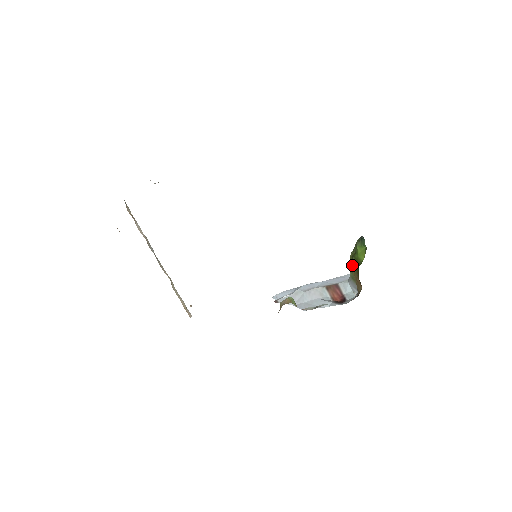
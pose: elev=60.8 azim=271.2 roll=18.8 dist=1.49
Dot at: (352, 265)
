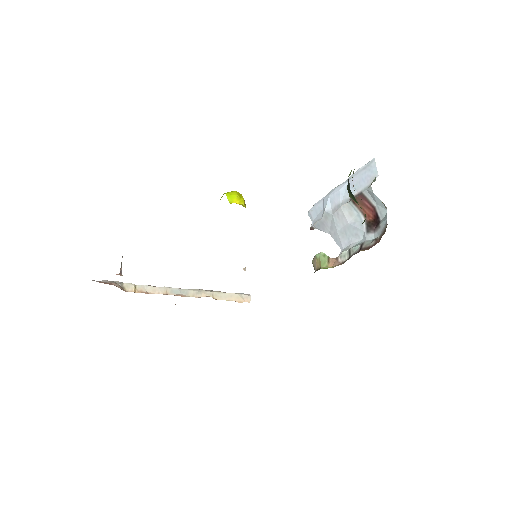
Dot at: occluded
